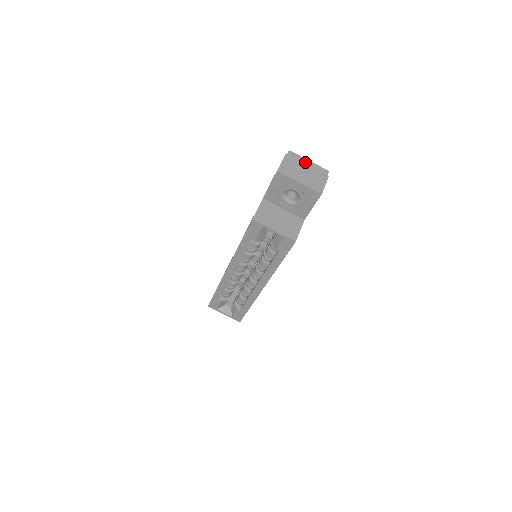
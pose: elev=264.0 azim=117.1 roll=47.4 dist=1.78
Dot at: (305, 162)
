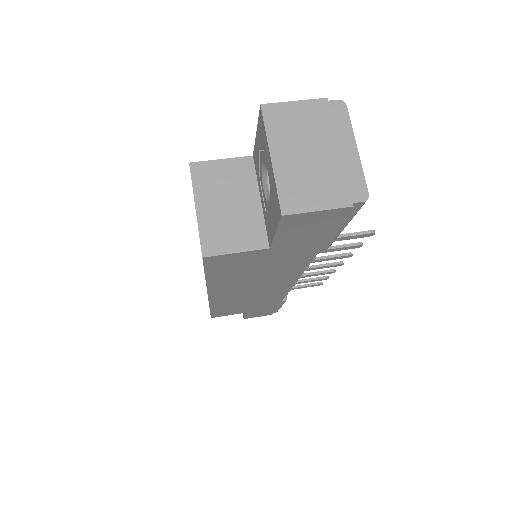
Dot at: (343, 142)
